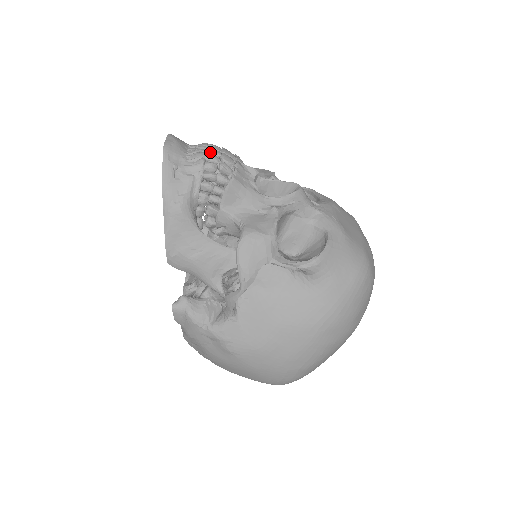
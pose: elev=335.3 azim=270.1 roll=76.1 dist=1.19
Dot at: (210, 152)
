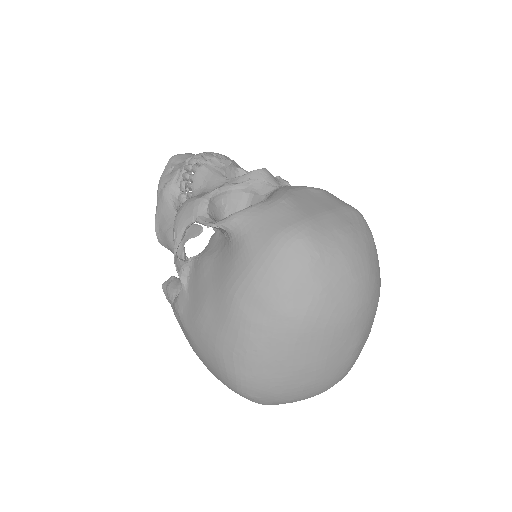
Dot at: (199, 153)
